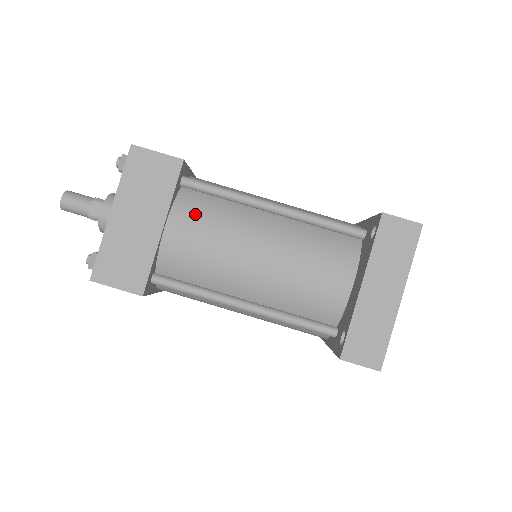
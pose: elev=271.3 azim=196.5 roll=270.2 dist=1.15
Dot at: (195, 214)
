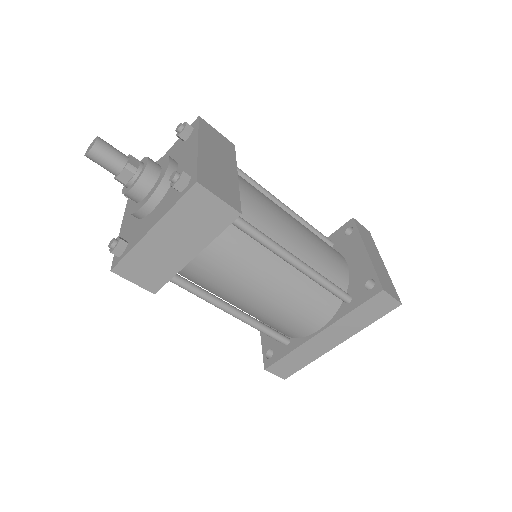
Dot at: occluded
